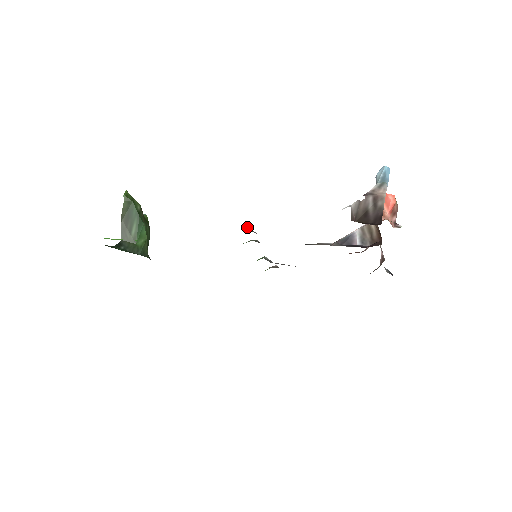
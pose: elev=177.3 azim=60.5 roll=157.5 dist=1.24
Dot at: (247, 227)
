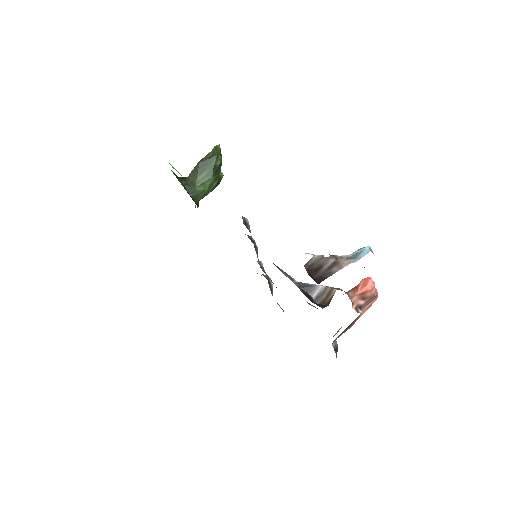
Dot at: (246, 220)
